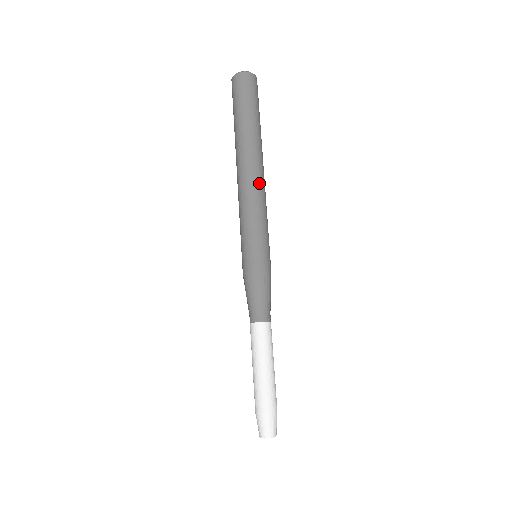
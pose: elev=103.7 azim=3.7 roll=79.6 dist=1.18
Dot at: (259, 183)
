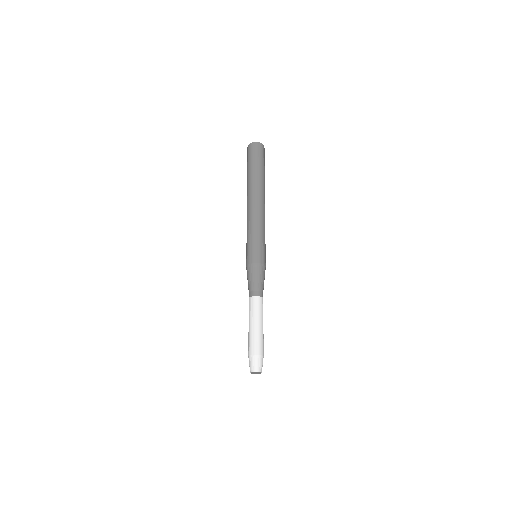
Dot at: (261, 210)
